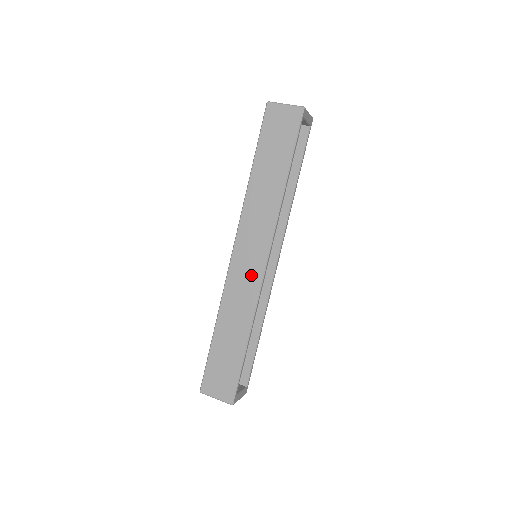
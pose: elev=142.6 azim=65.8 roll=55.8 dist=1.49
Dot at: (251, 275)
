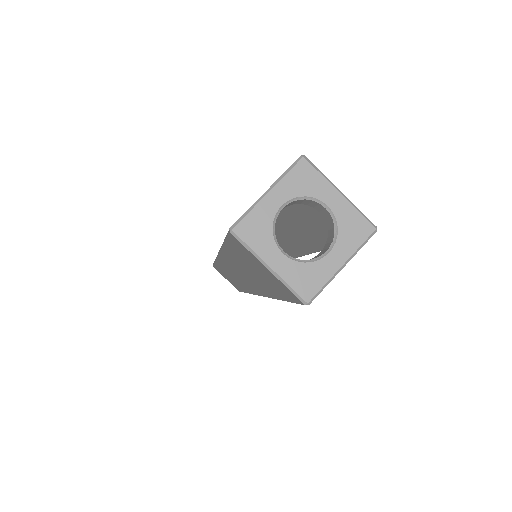
Dot at: (241, 283)
